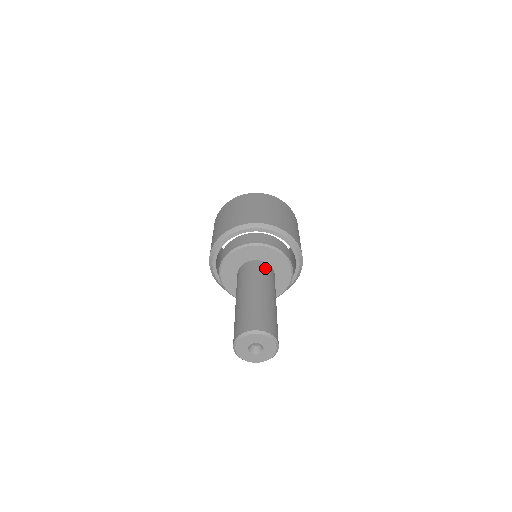
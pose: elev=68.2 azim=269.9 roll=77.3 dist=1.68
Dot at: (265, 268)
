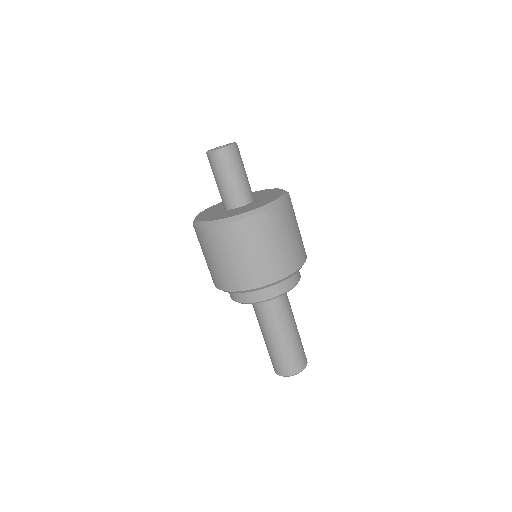
Dot at: (274, 302)
